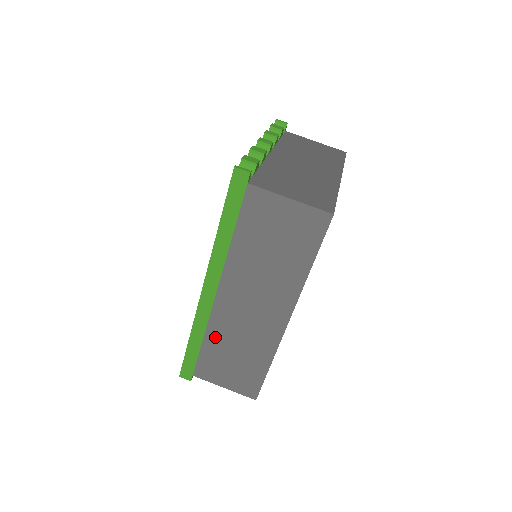
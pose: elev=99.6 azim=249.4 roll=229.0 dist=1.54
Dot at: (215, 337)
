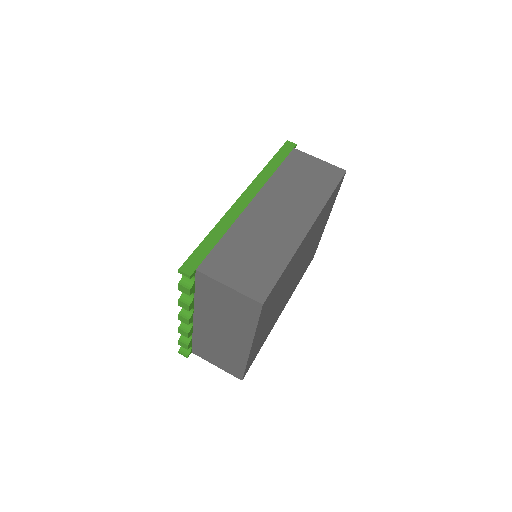
Dot at: (238, 233)
